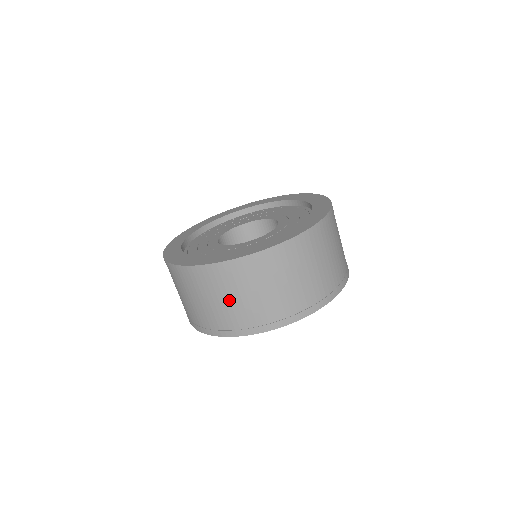
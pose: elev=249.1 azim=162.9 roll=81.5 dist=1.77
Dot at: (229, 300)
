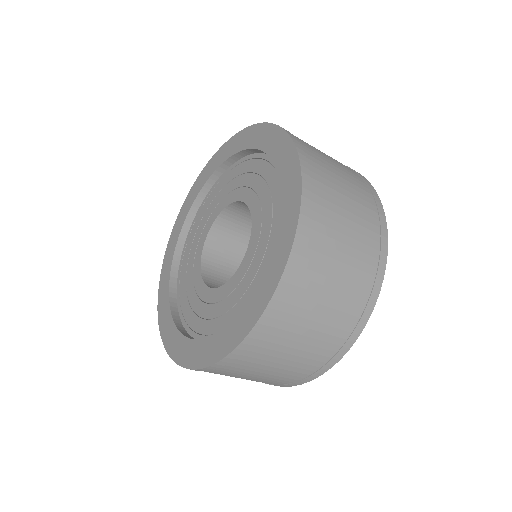
Dot at: (295, 349)
